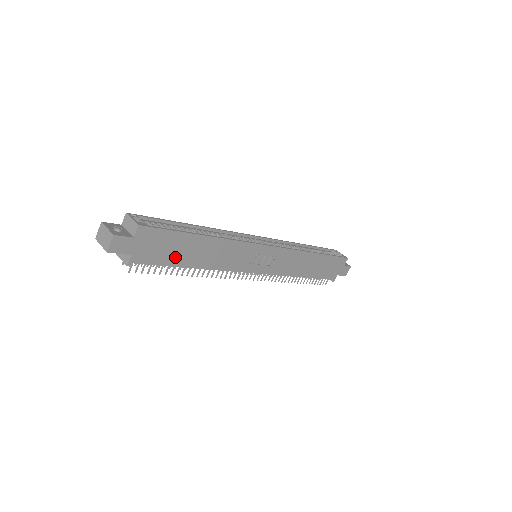
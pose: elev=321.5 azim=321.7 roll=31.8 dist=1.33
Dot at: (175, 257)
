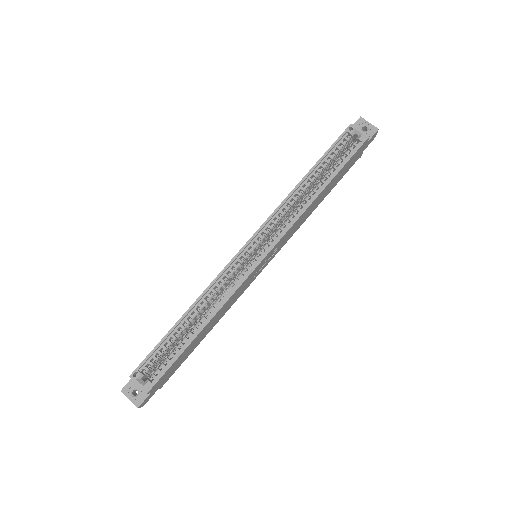
Dot at: (188, 353)
